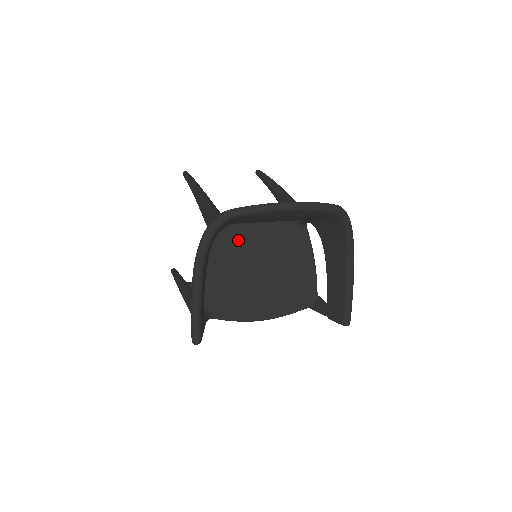
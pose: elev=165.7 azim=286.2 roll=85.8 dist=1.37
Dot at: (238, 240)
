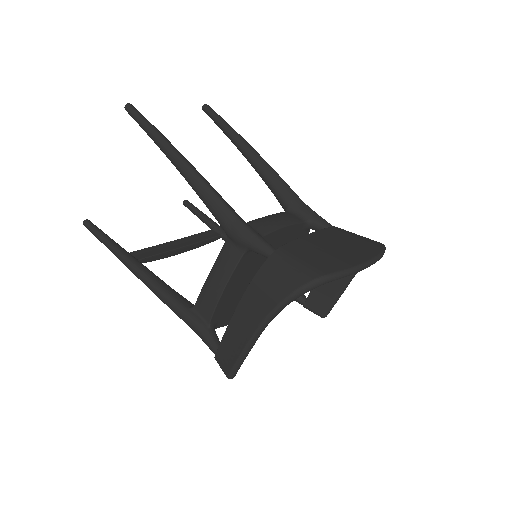
Dot at: occluded
